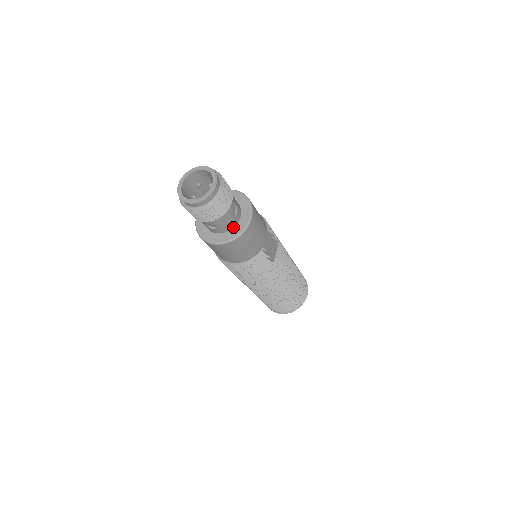
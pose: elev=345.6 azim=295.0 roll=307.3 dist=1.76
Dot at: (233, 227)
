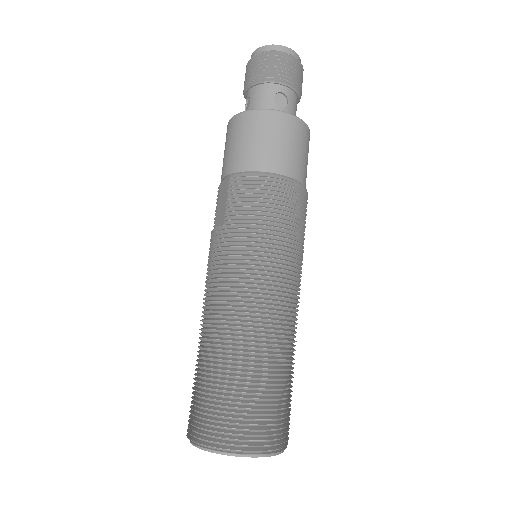
Dot at: occluded
